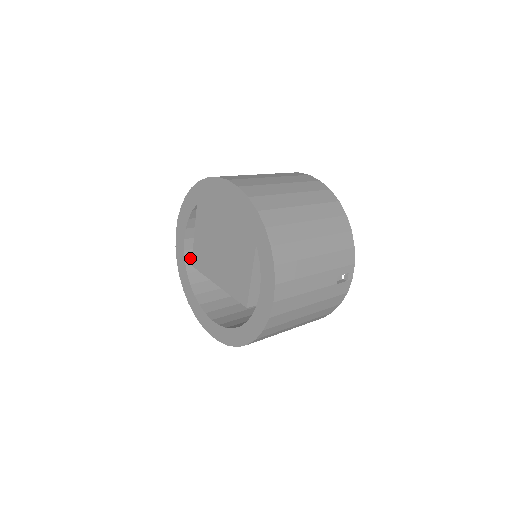
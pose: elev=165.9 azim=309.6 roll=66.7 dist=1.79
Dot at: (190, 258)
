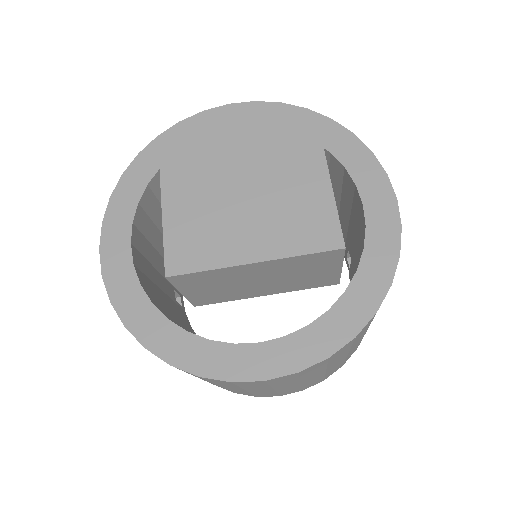
Dot at: (143, 283)
